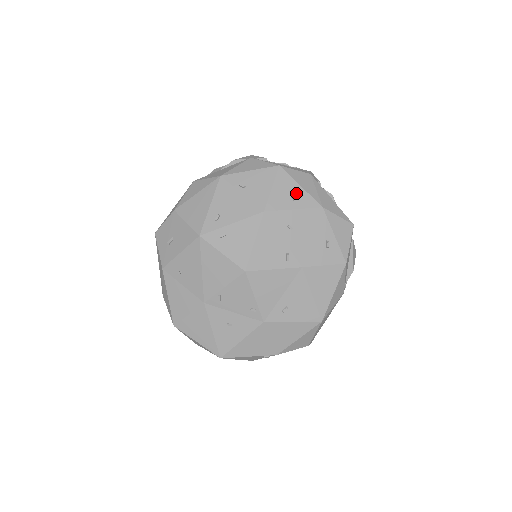
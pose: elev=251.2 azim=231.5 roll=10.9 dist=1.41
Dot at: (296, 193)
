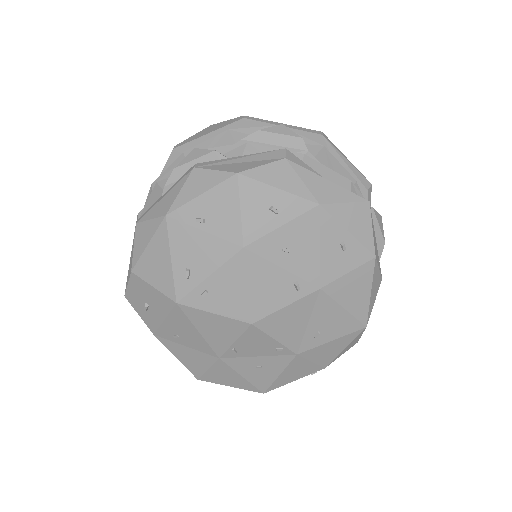
Dot at: (276, 202)
